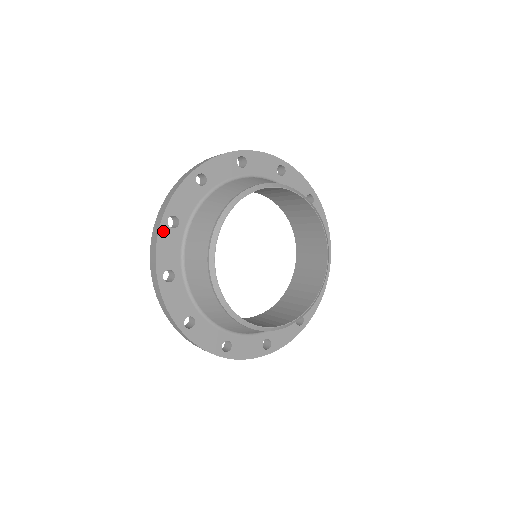
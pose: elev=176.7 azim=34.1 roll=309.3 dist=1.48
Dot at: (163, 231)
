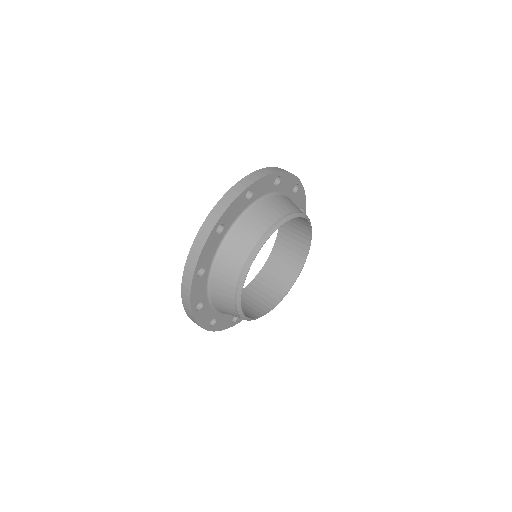
Dot at: (194, 283)
